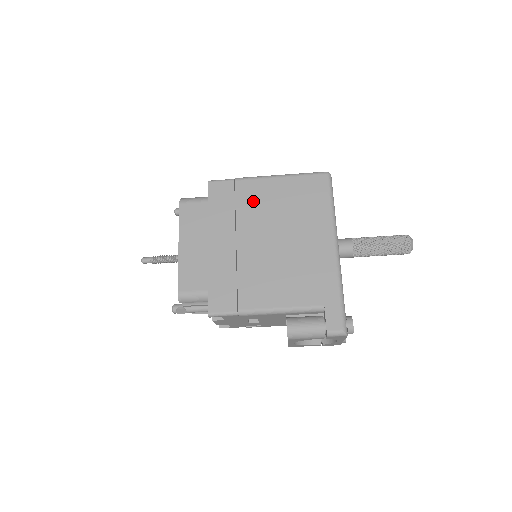
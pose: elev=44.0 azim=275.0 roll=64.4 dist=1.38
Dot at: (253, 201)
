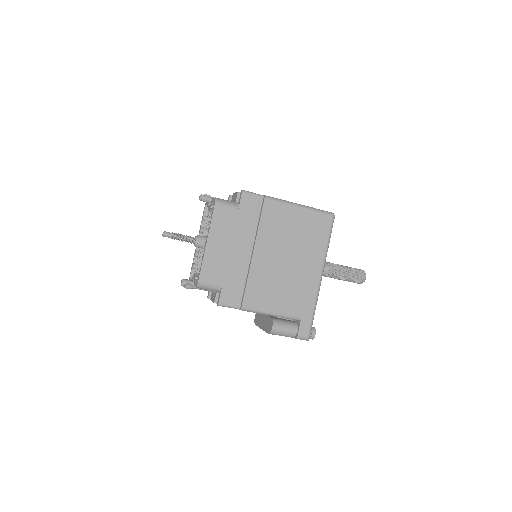
Dot at: (274, 221)
